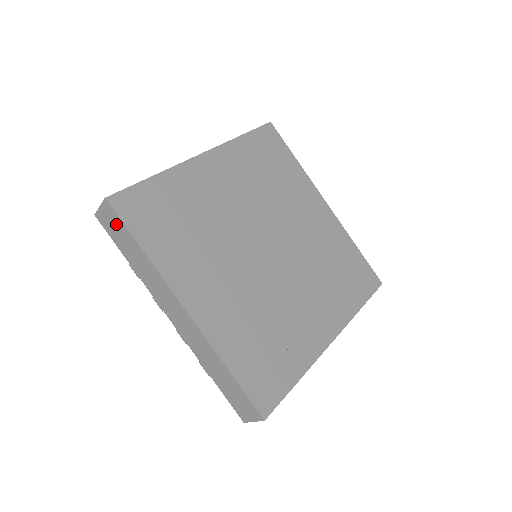
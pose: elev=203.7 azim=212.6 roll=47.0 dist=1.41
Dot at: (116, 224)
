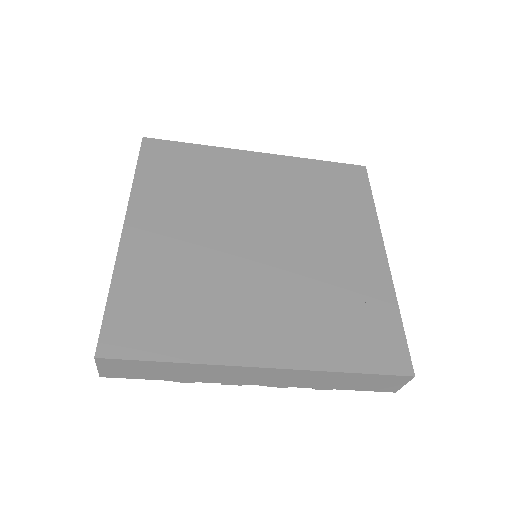
Dot at: (128, 366)
